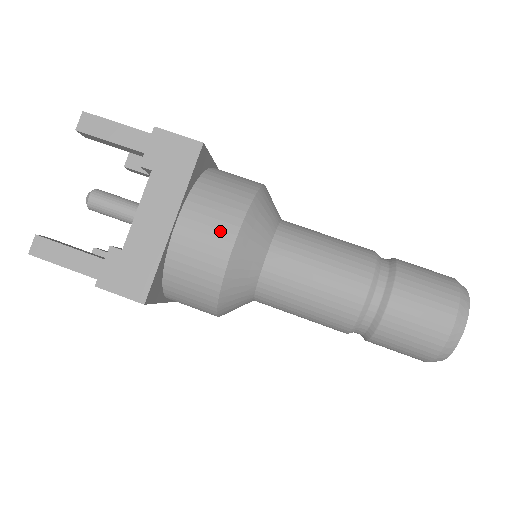
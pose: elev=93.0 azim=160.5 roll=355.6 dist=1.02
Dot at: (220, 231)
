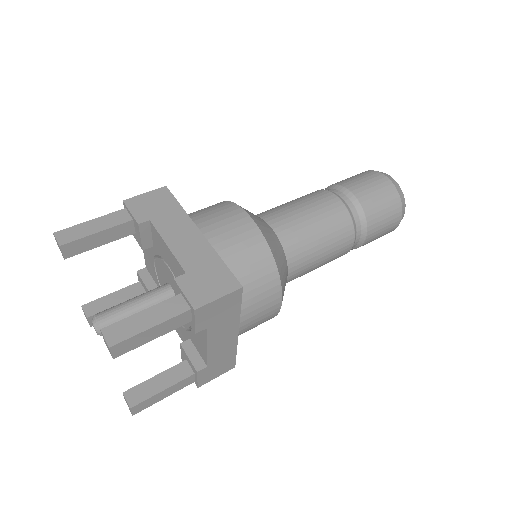
Dot at: (270, 309)
